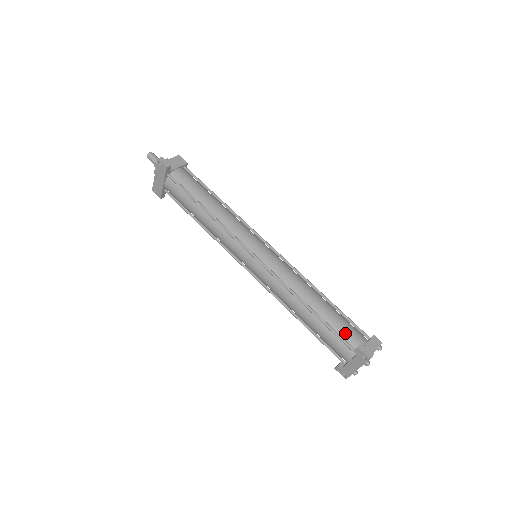
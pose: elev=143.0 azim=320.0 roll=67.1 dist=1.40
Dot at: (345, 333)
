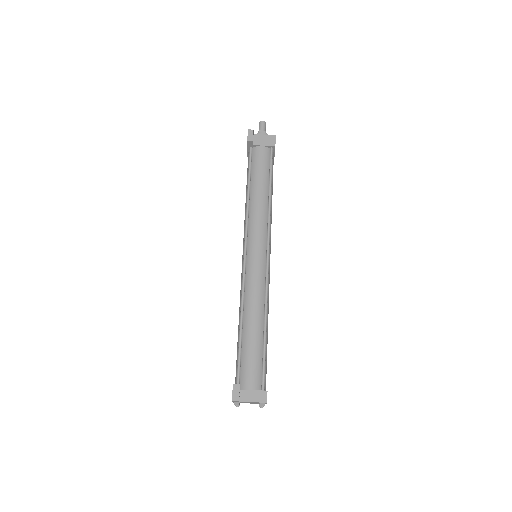
Dot at: (245, 367)
